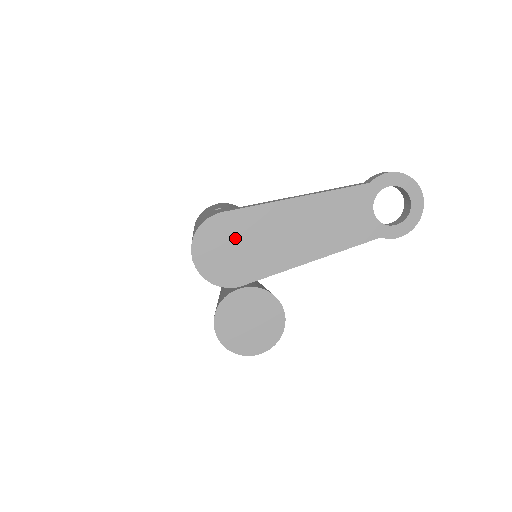
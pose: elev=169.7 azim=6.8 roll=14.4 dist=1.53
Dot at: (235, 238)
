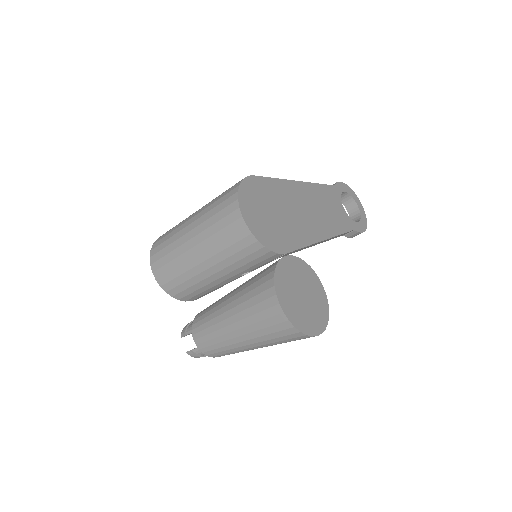
Dot at: (270, 203)
